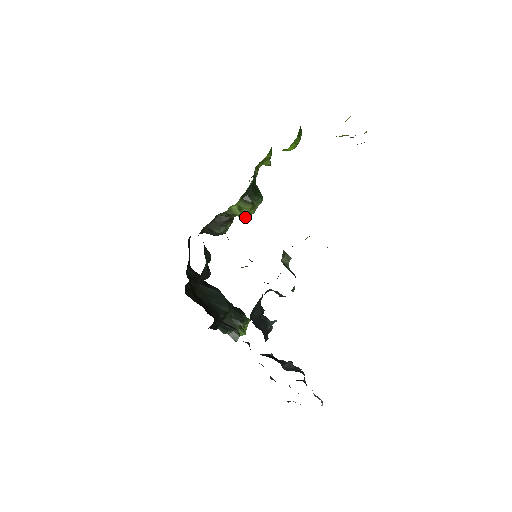
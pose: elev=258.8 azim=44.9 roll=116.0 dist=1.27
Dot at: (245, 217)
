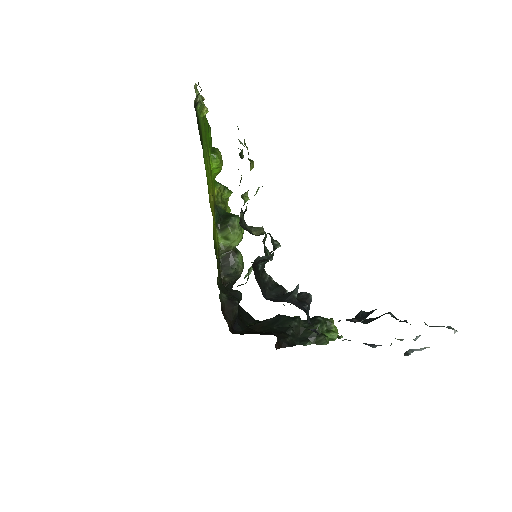
Dot at: (239, 241)
